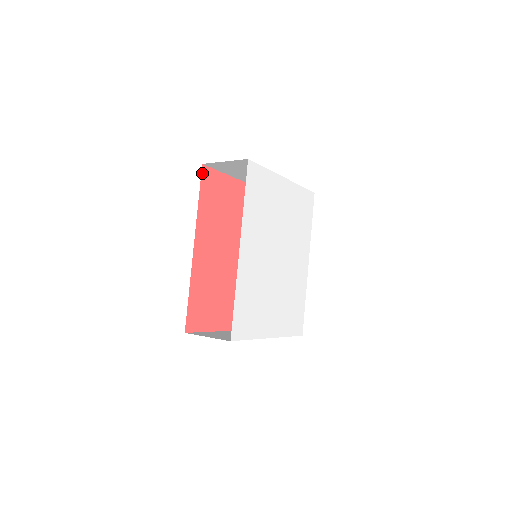
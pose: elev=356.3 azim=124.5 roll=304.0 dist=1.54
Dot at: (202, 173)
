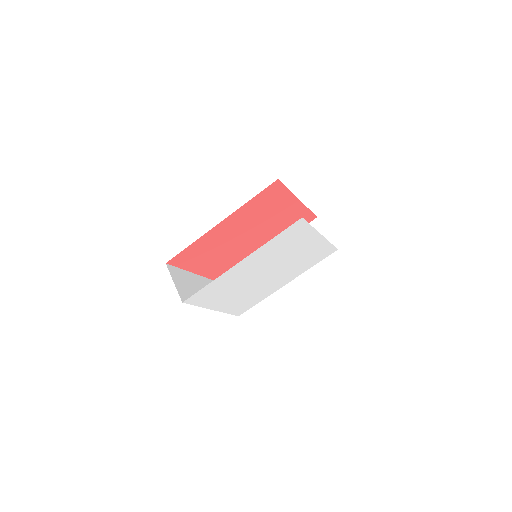
Dot at: (272, 184)
